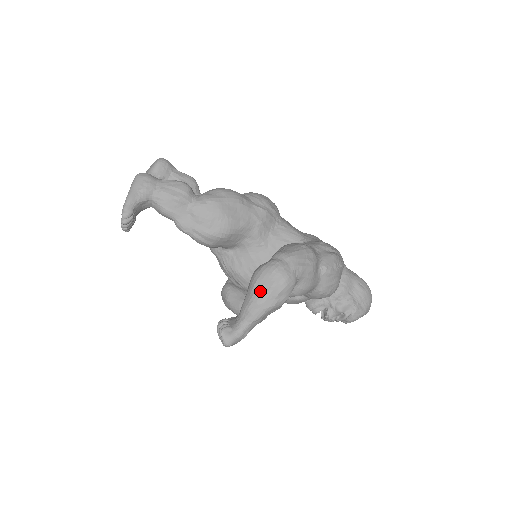
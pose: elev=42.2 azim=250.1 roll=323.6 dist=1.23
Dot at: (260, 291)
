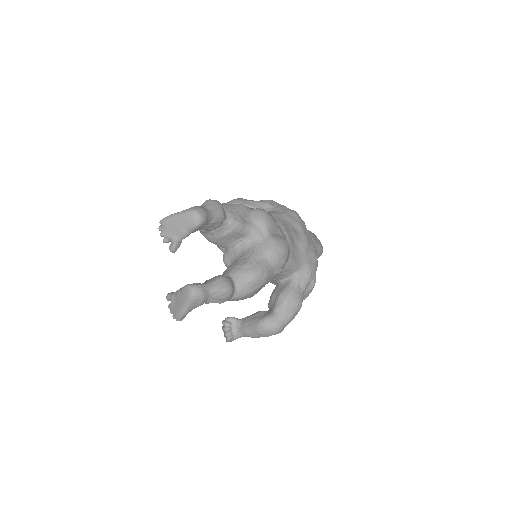
Dot at: occluded
